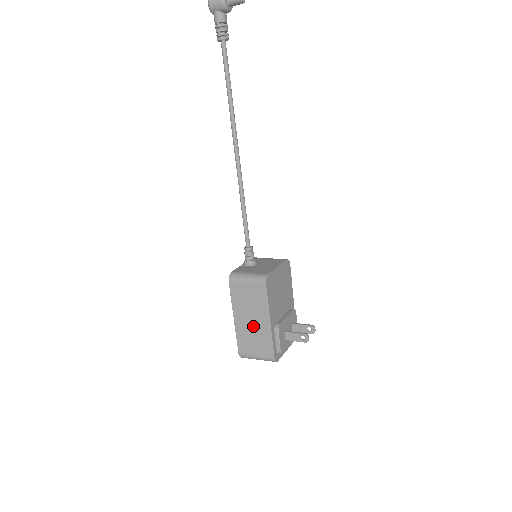
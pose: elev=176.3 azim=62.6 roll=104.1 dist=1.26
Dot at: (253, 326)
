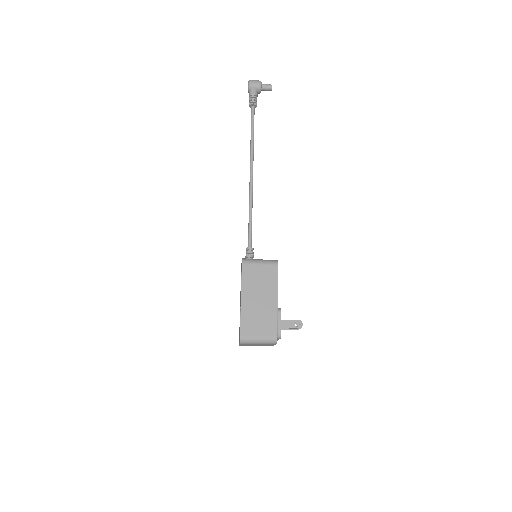
Dot at: (260, 305)
